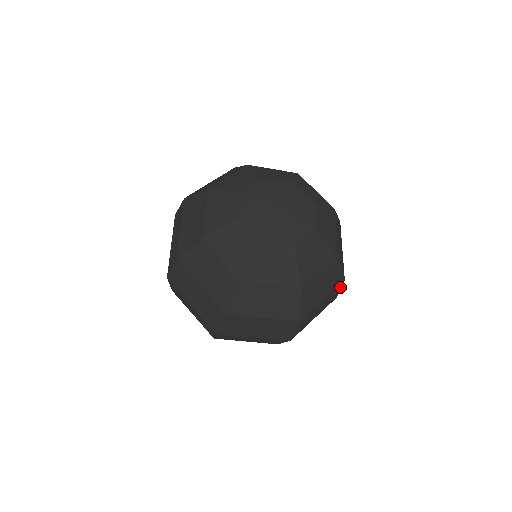
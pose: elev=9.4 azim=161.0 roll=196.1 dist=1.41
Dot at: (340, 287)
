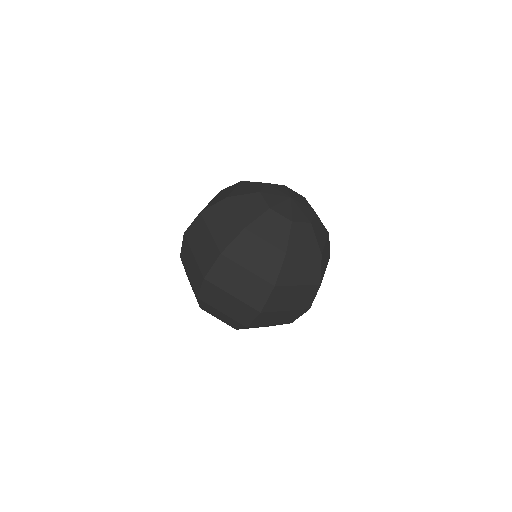
Dot at: occluded
